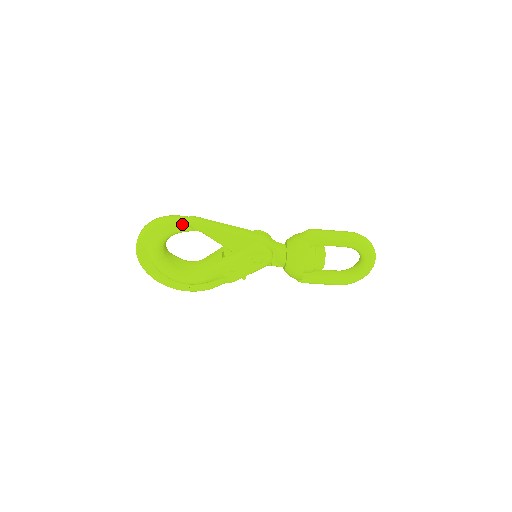
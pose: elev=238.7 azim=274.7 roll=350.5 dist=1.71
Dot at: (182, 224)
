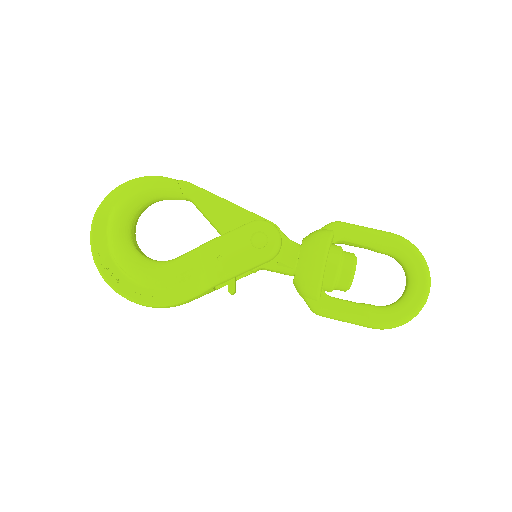
Dot at: (170, 181)
